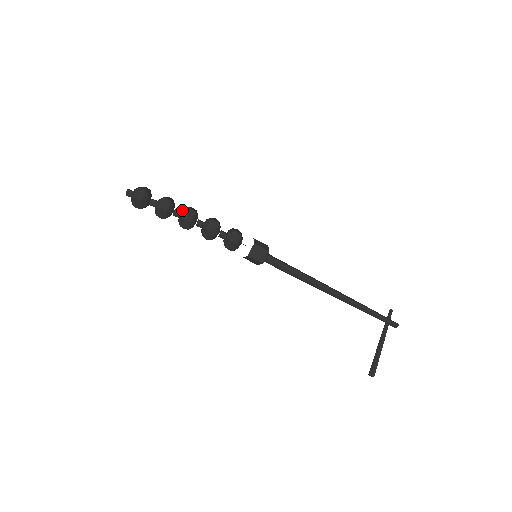
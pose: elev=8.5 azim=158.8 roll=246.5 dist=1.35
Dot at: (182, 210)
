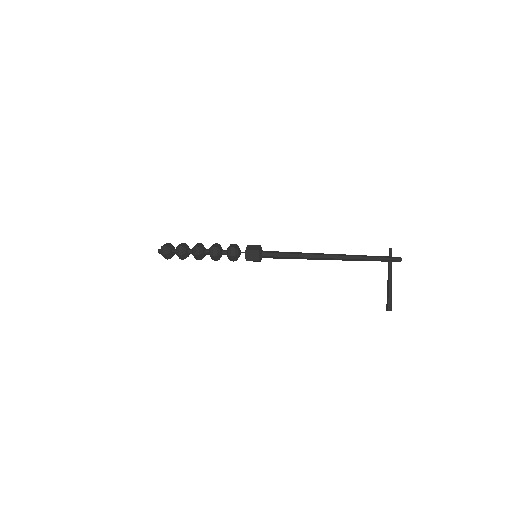
Dot at: (192, 249)
